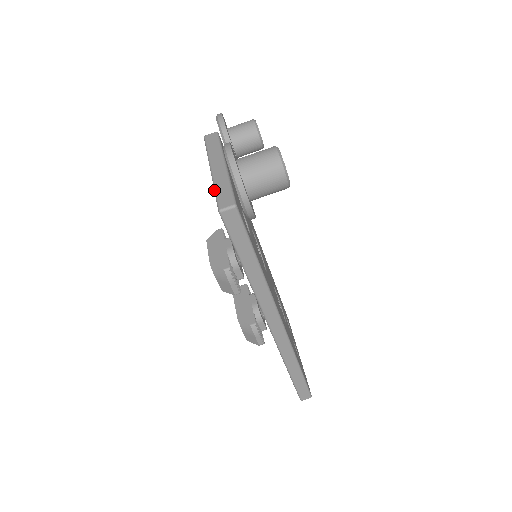
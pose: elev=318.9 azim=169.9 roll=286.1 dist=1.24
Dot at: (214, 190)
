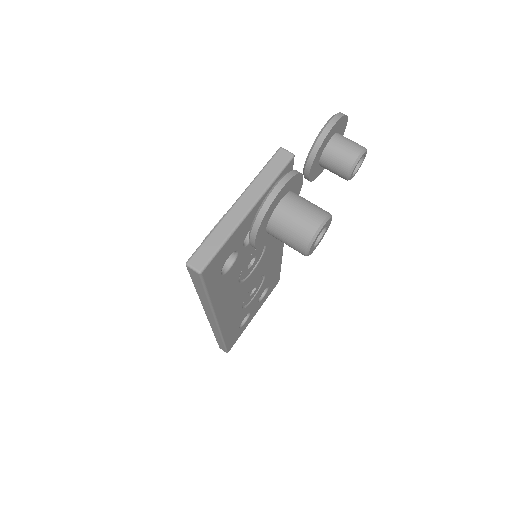
Dot at: occluded
